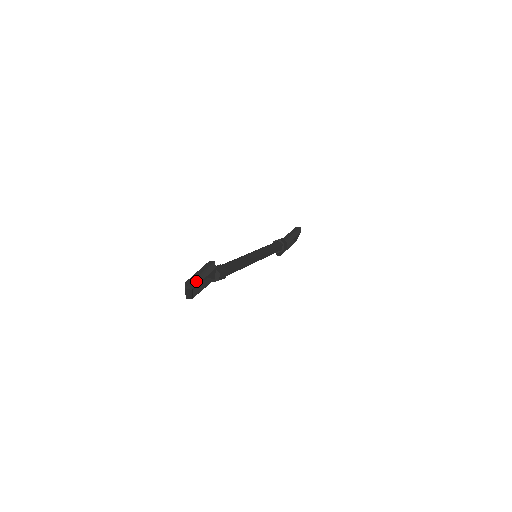
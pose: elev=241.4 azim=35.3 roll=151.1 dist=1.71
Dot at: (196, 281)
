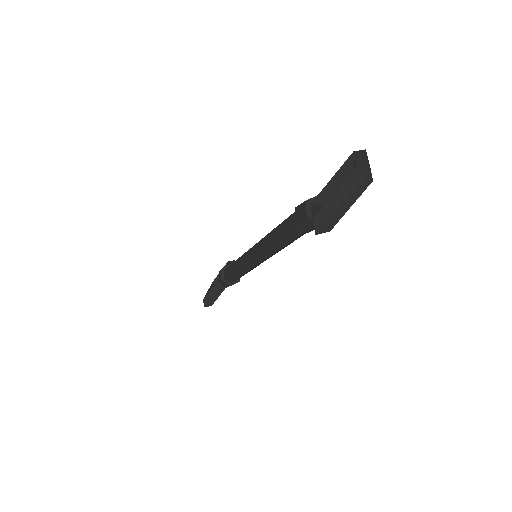
Dot at: occluded
